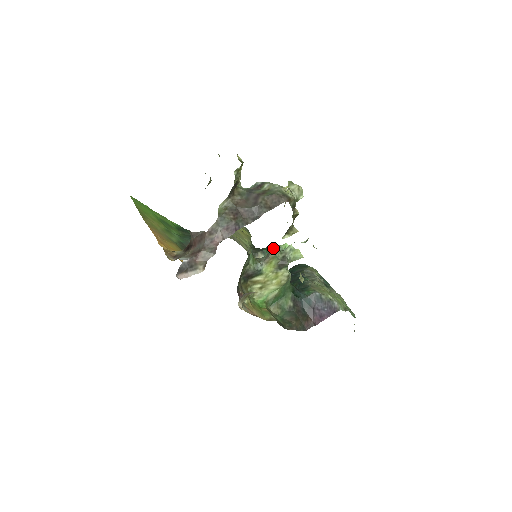
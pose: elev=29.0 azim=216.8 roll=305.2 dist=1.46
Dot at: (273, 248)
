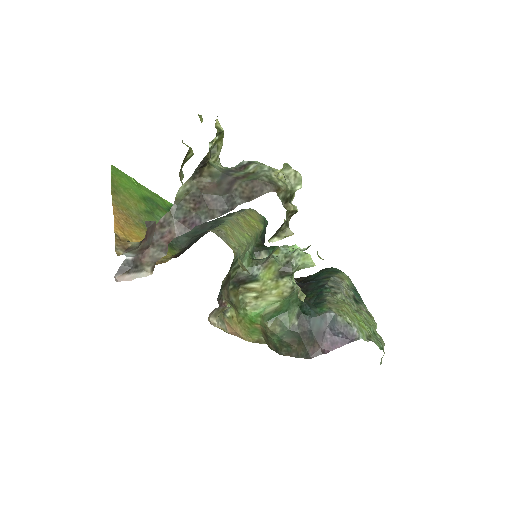
Dot at: (276, 249)
